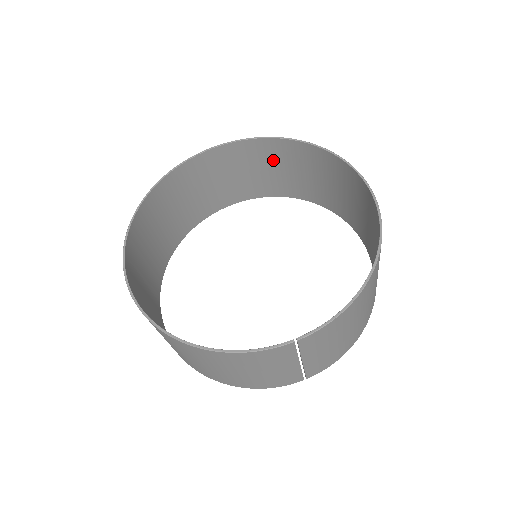
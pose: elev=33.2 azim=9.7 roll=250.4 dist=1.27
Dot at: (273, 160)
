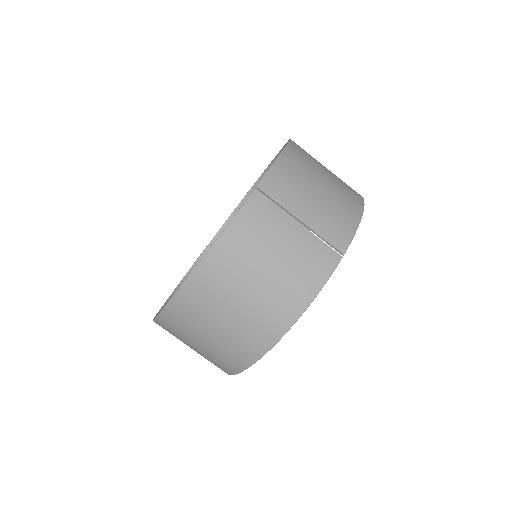
Dot at: occluded
